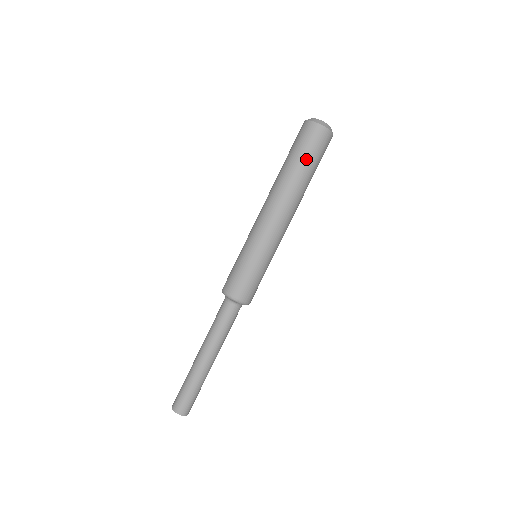
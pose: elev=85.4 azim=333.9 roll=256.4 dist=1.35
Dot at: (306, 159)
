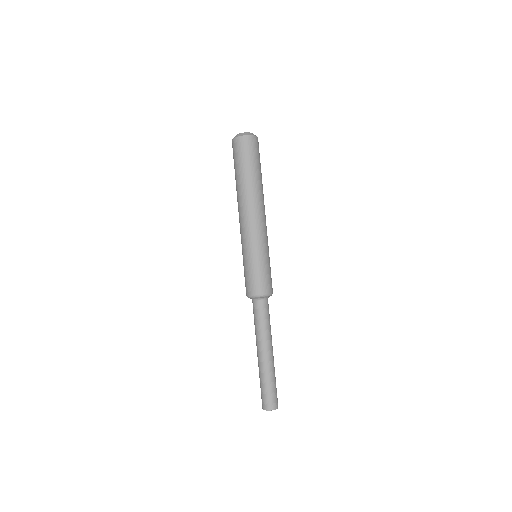
Dot at: (251, 165)
